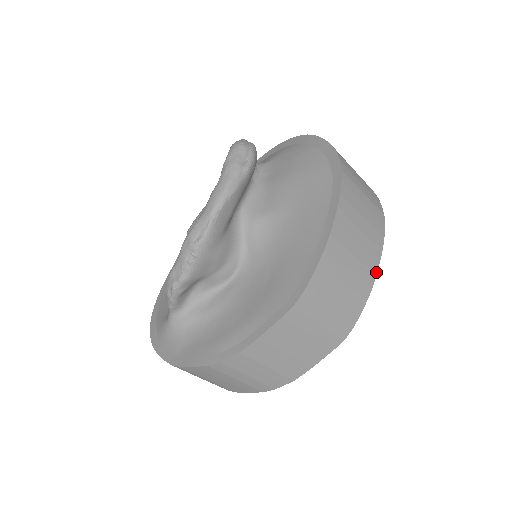
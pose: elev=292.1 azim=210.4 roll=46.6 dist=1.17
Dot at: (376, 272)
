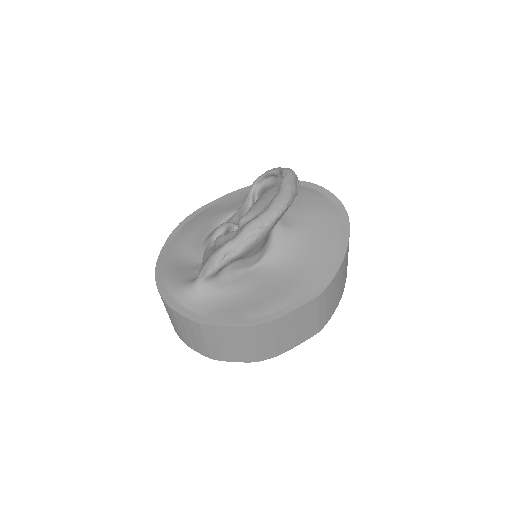
Dot at: (343, 291)
